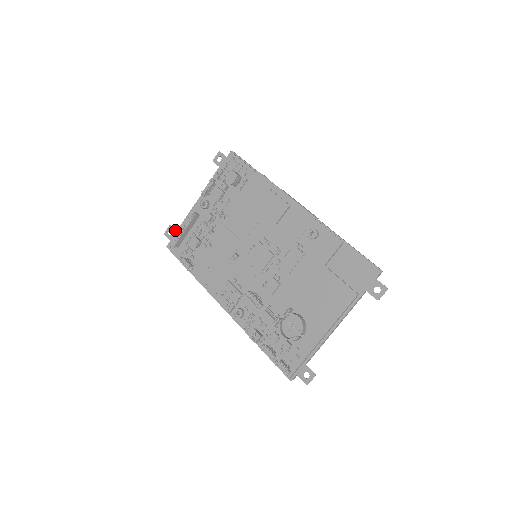
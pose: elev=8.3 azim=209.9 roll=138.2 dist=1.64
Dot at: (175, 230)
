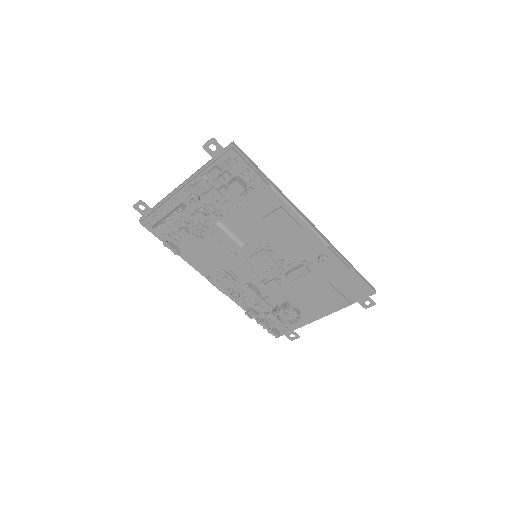
Dot at: (149, 207)
